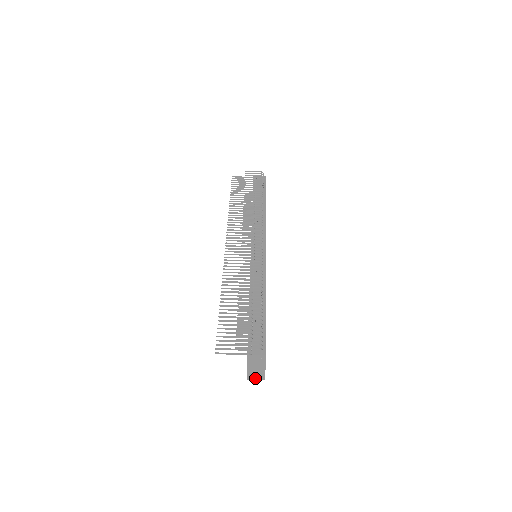
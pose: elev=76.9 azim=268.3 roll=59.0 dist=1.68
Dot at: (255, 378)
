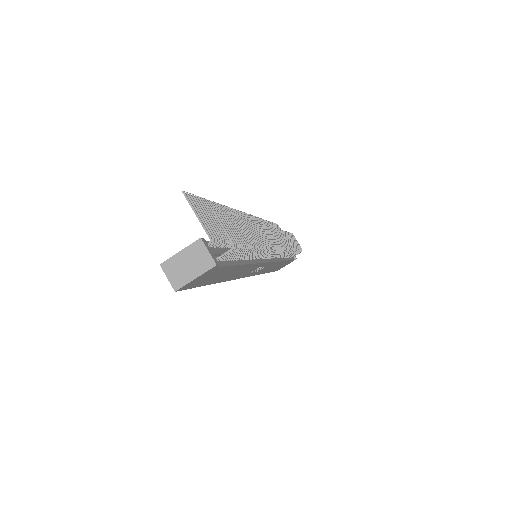
Dot at: (171, 274)
